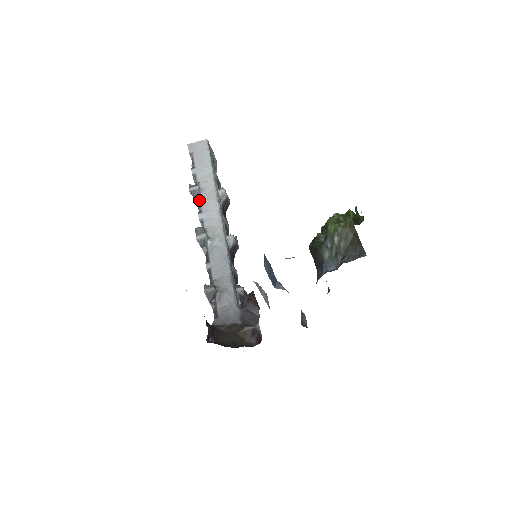
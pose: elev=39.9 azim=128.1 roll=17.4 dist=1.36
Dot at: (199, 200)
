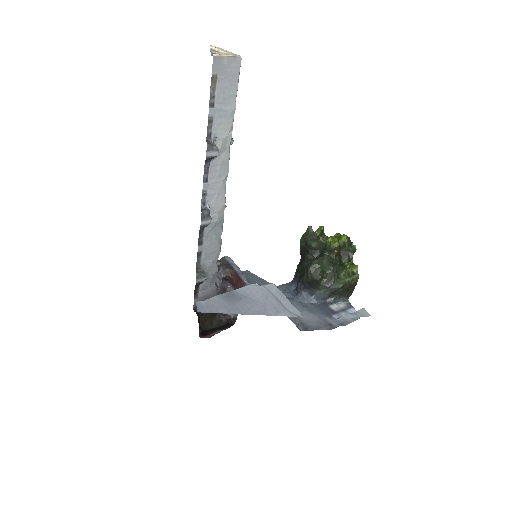
Dot at: (209, 164)
